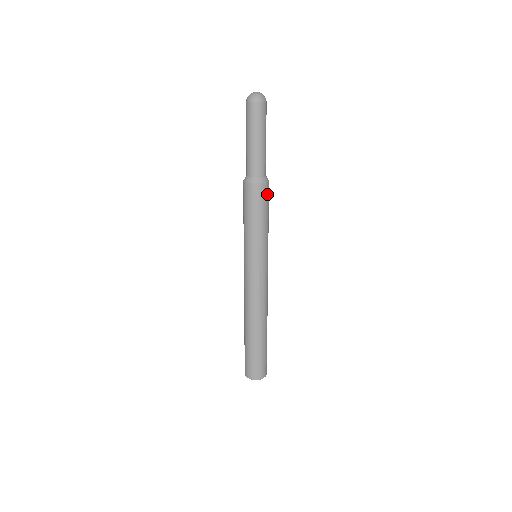
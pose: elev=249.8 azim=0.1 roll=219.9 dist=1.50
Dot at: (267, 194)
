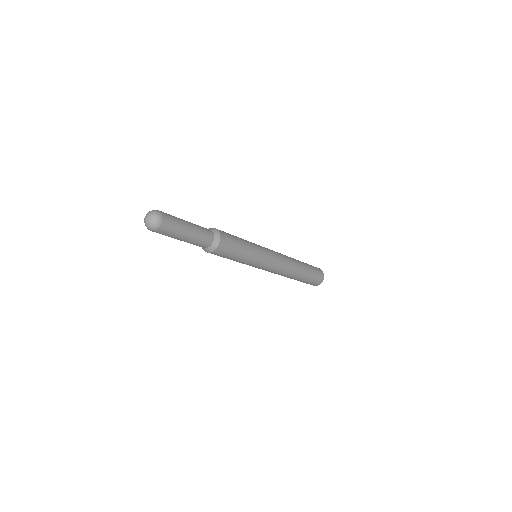
Dot at: (221, 253)
